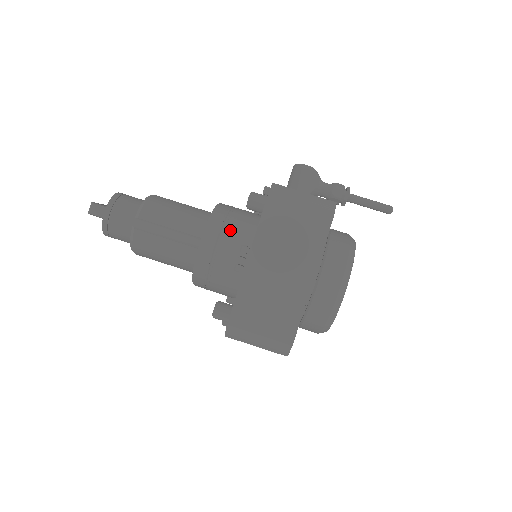
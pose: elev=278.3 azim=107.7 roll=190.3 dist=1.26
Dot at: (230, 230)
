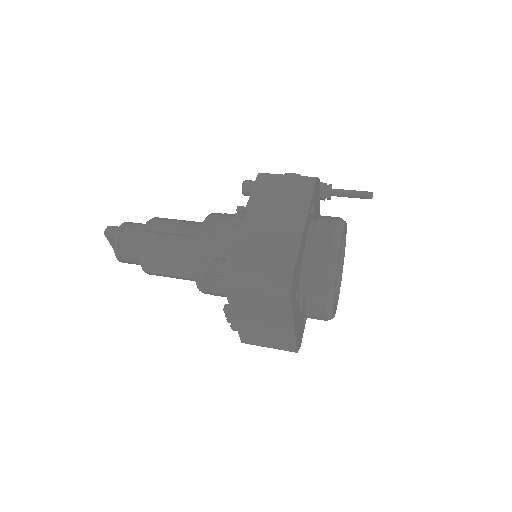
Dot at: (229, 217)
